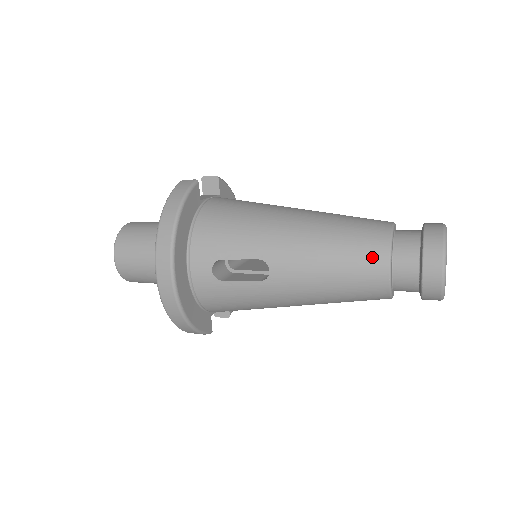
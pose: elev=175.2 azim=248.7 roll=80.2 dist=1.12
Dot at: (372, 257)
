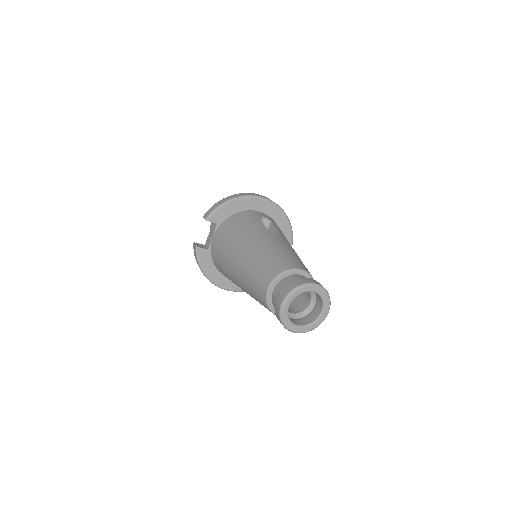
Dot at: occluded
